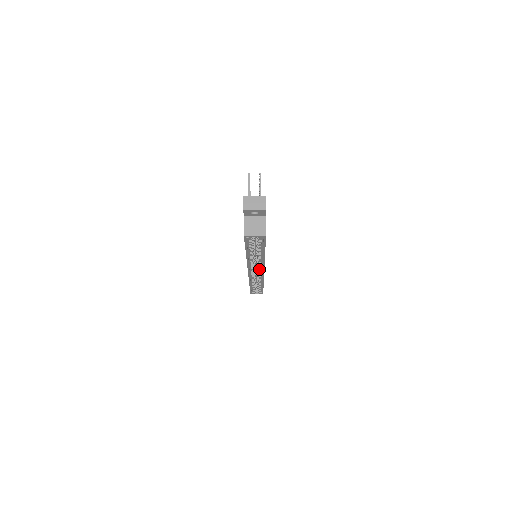
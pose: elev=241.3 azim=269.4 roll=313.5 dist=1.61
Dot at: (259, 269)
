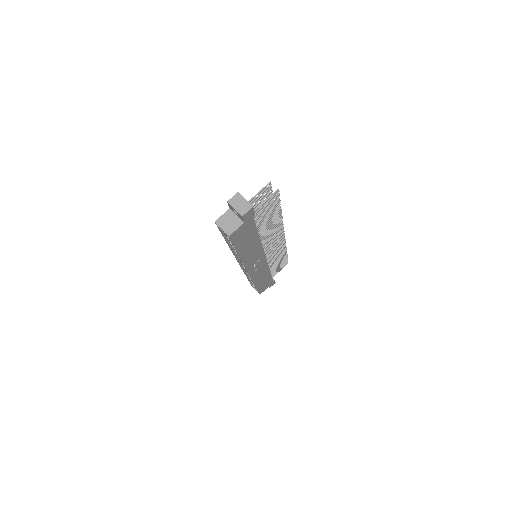
Dot at: occluded
